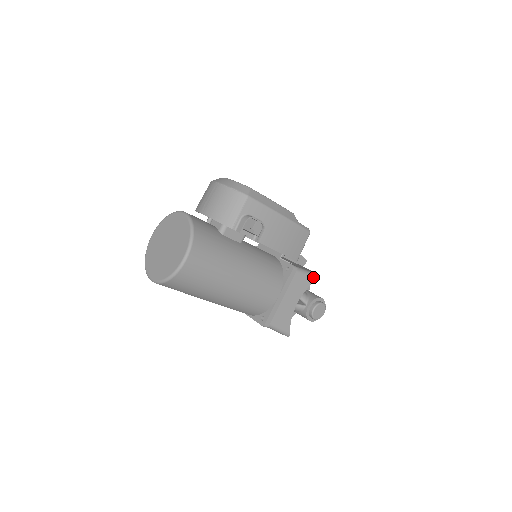
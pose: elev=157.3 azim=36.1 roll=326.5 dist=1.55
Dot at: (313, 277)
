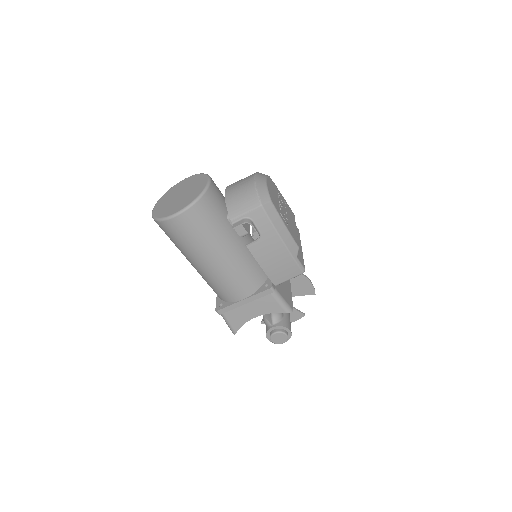
Dot at: (285, 308)
